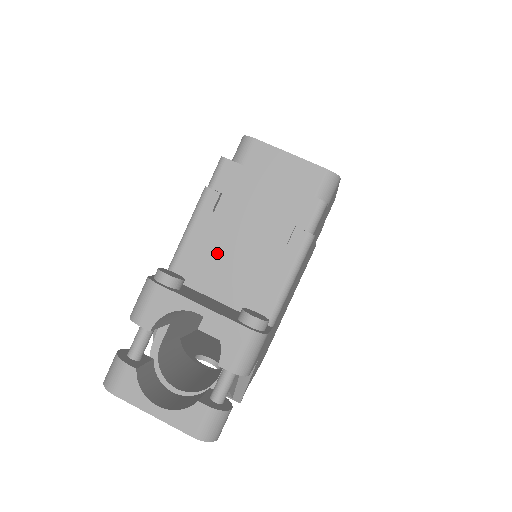
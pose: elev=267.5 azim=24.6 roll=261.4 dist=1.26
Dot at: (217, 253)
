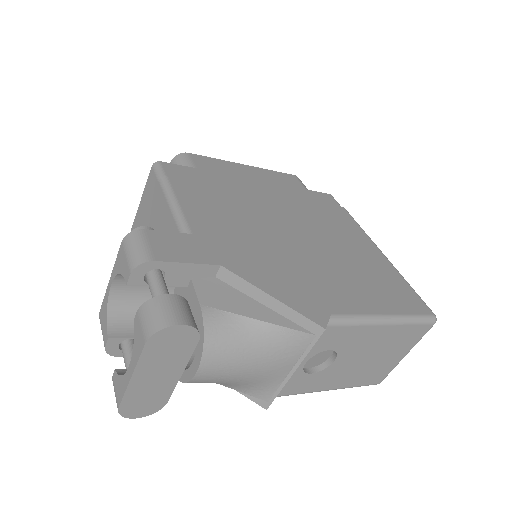
Dot at: occluded
